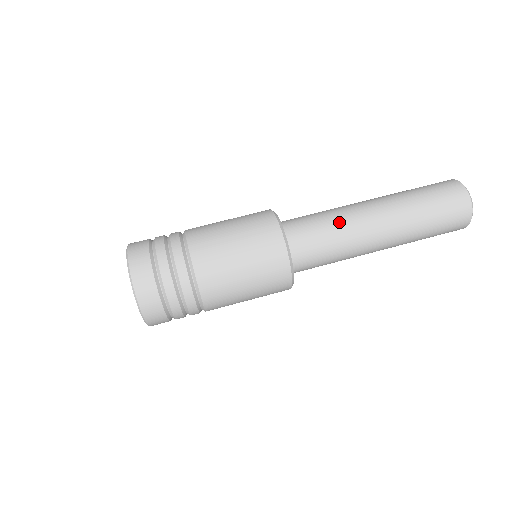
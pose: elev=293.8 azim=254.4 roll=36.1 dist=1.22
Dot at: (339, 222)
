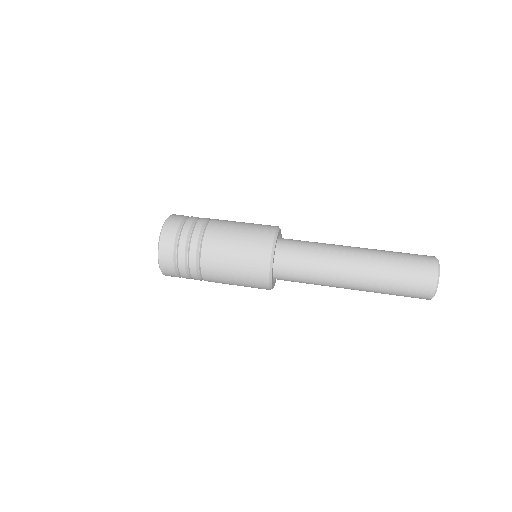
Dot at: (320, 266)
